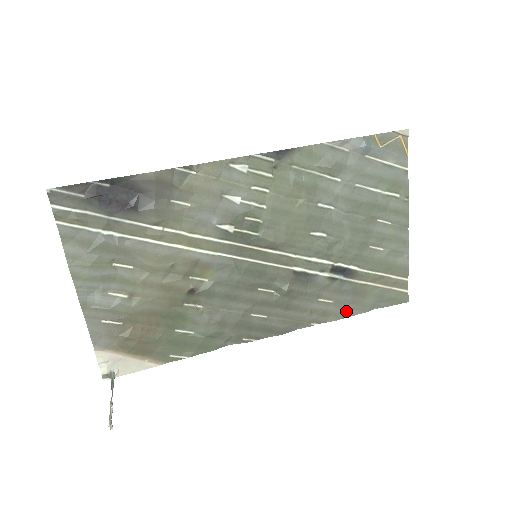
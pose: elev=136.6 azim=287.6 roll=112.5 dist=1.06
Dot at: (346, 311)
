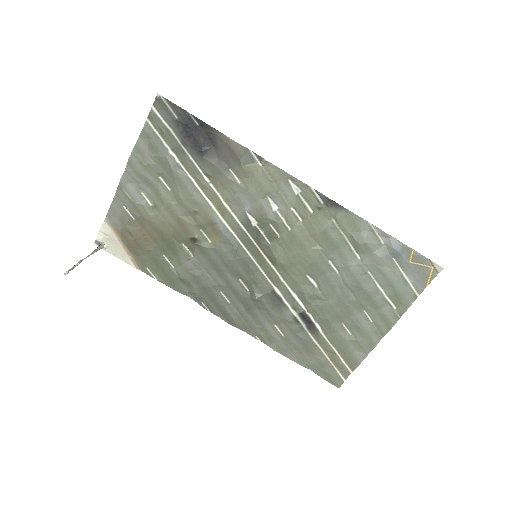
Dot at: (288, 351)
